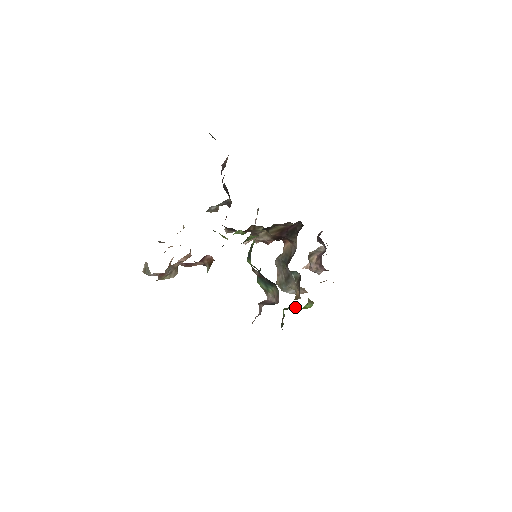
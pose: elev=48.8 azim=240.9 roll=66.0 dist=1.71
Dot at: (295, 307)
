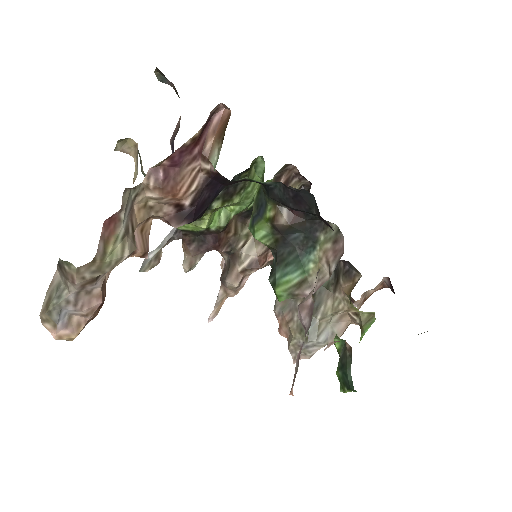
Dot at: occluded
